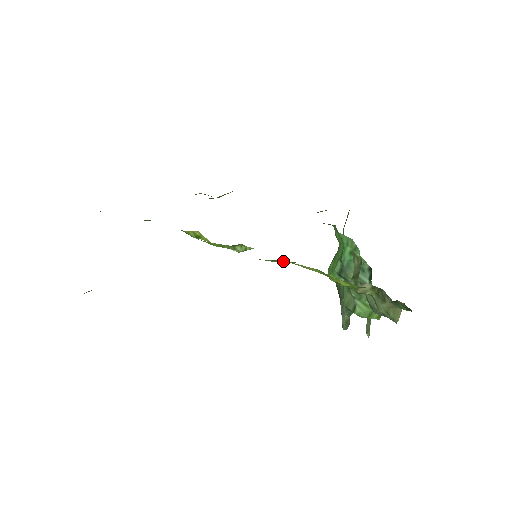
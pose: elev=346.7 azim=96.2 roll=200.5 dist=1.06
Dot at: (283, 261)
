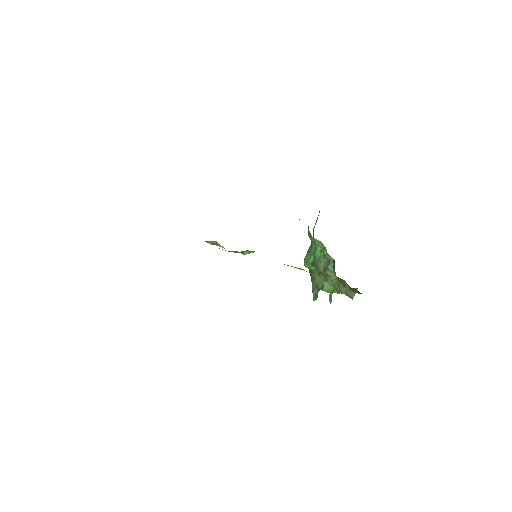
Dot at: occluded
